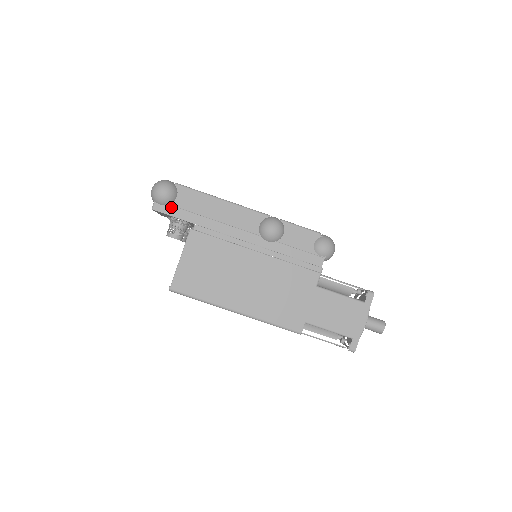
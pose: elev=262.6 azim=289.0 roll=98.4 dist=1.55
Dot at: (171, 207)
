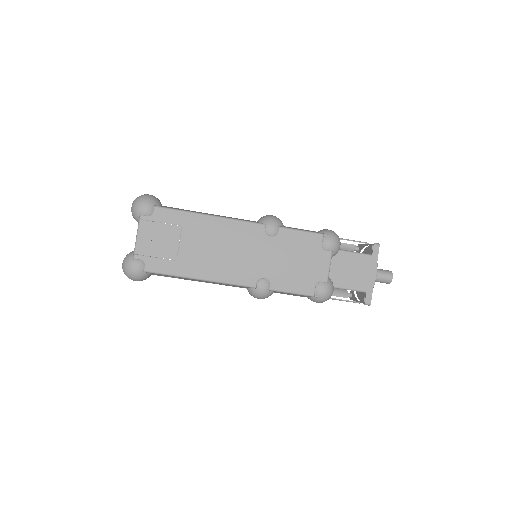
Dot at: (151, 274)
